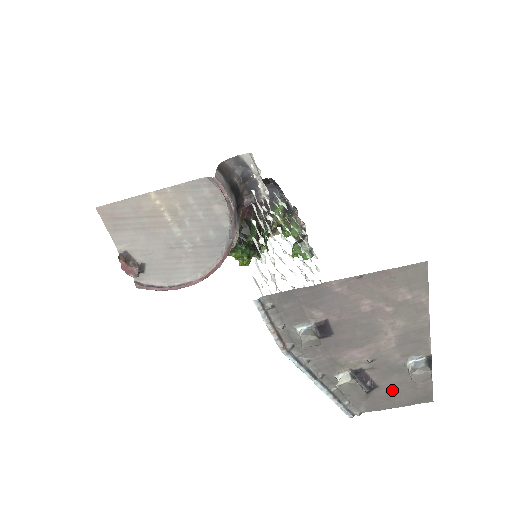
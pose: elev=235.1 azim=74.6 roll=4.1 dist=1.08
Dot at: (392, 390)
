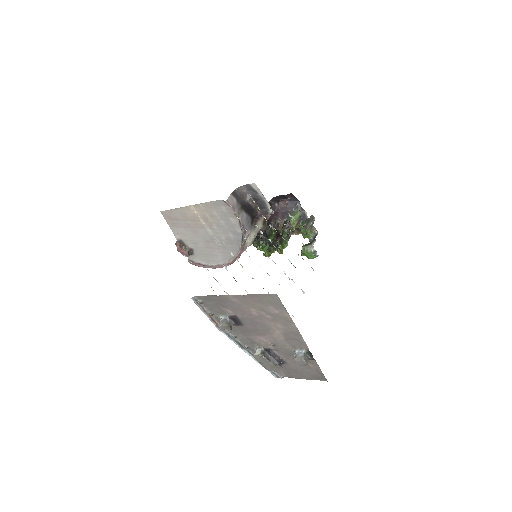
Dot at: (296, 367)
